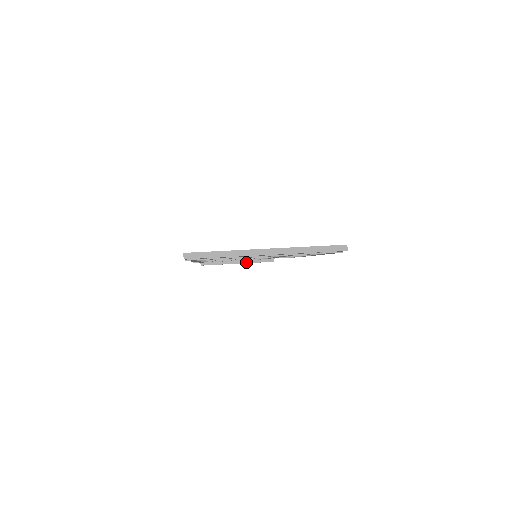
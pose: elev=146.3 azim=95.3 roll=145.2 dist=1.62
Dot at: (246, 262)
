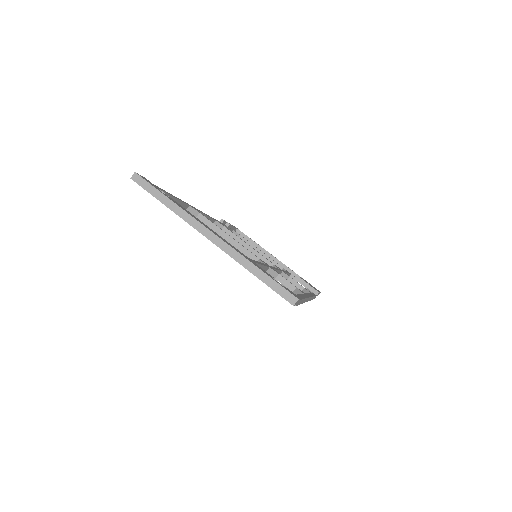
Dot at: occluded
